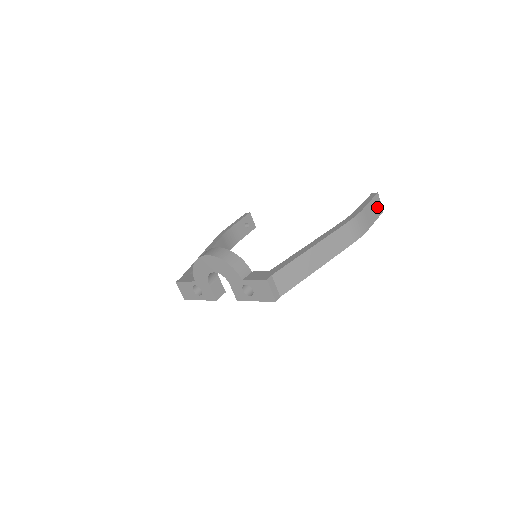
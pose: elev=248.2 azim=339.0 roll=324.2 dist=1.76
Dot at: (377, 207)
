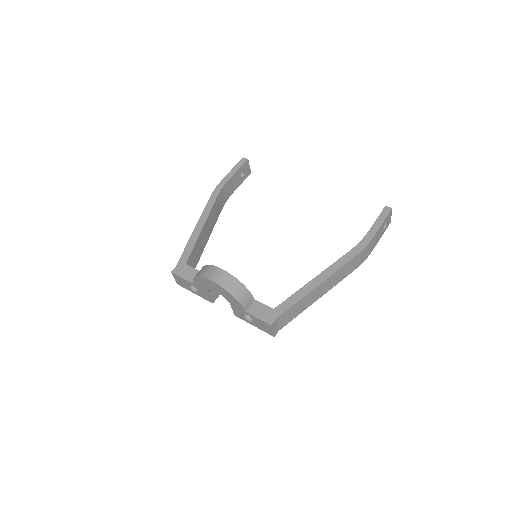
Dot at: (387, 223)
